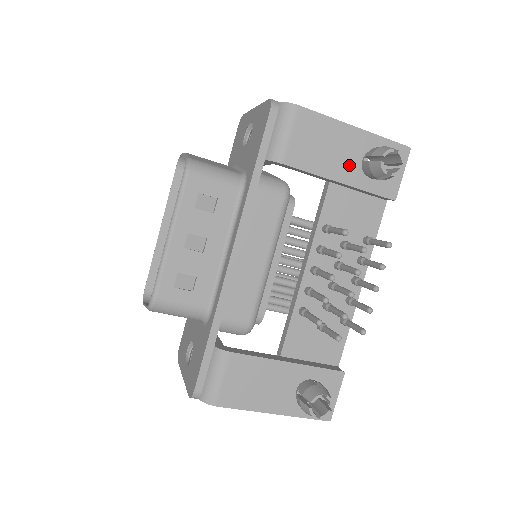
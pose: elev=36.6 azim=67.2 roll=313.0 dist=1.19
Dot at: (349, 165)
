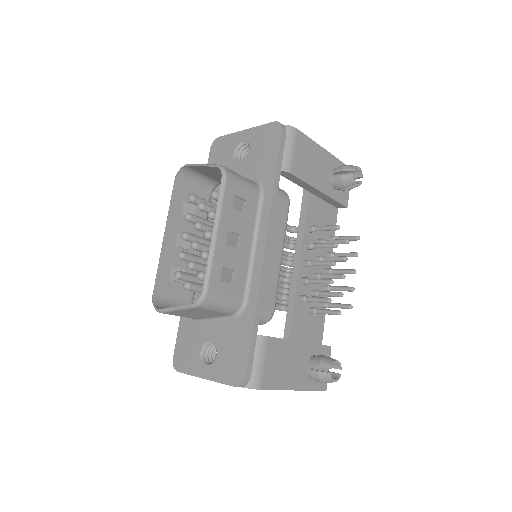
Dot at: (324, 178)
